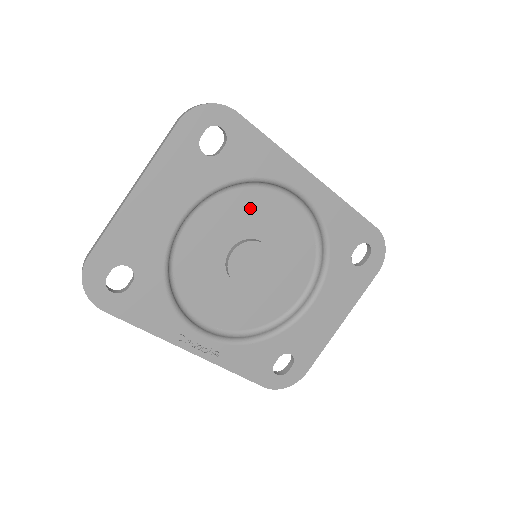
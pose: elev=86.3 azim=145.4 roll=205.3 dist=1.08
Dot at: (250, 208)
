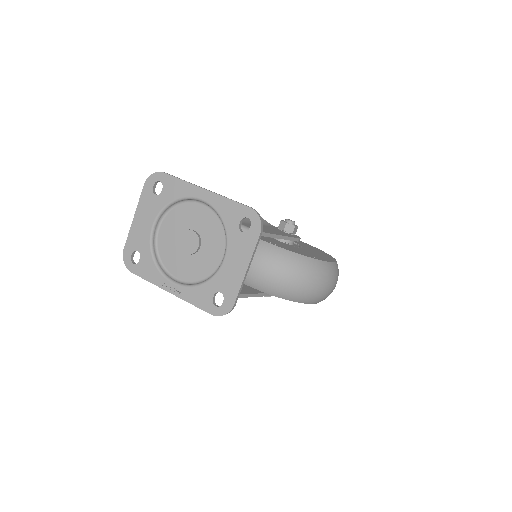
Dot at: (185, 214)
